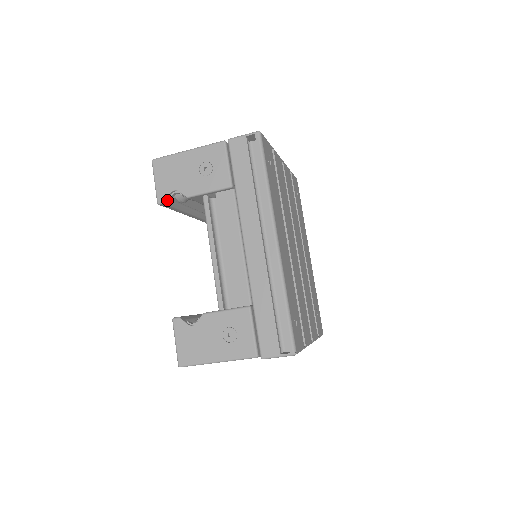
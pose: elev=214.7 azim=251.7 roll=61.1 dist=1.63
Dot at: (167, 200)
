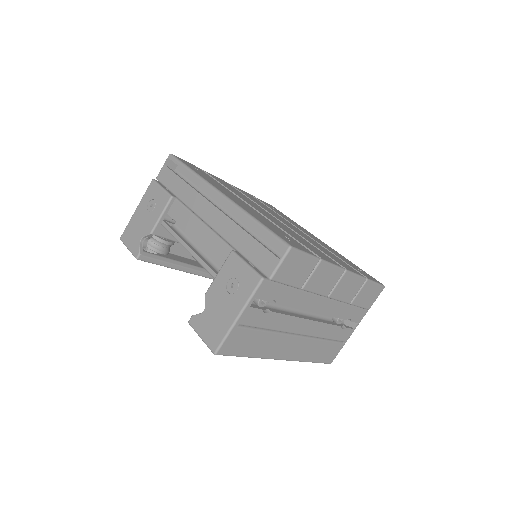
Dot at: (141, 251)
